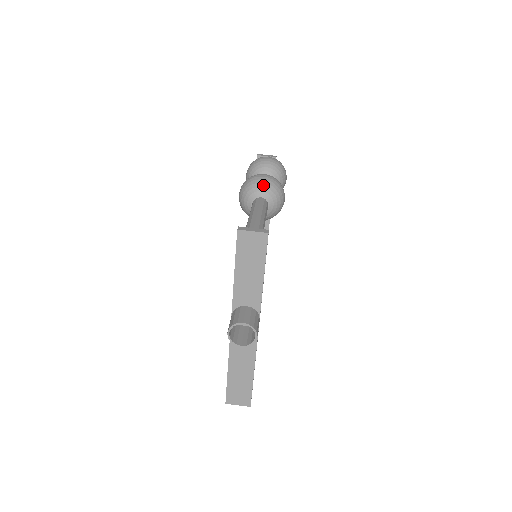
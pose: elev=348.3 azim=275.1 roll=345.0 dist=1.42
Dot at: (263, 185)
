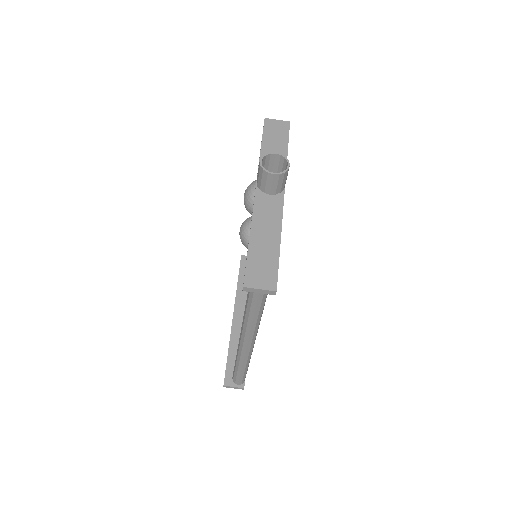
Dot at: occluded
